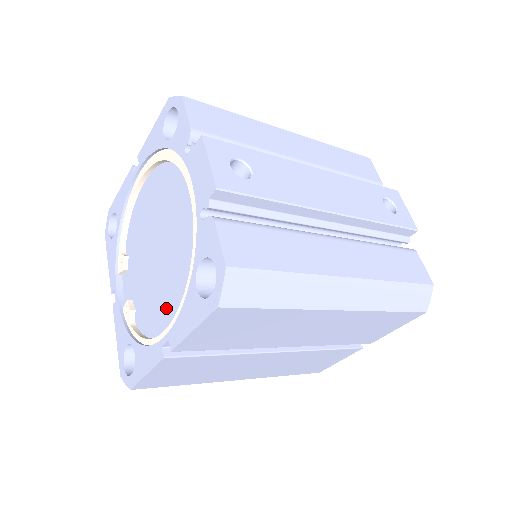
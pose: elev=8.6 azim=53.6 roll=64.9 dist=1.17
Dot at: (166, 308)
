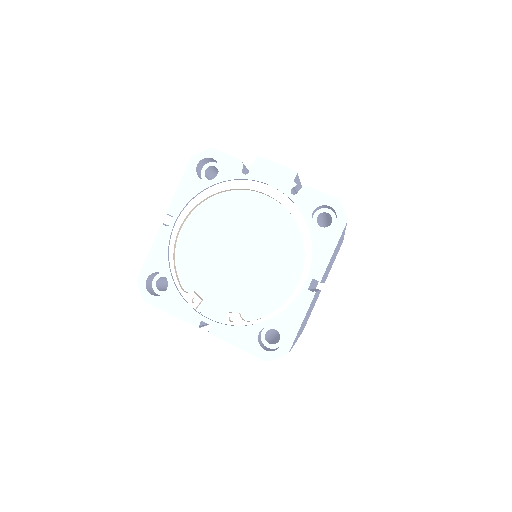
Dot at: (283, 275)
